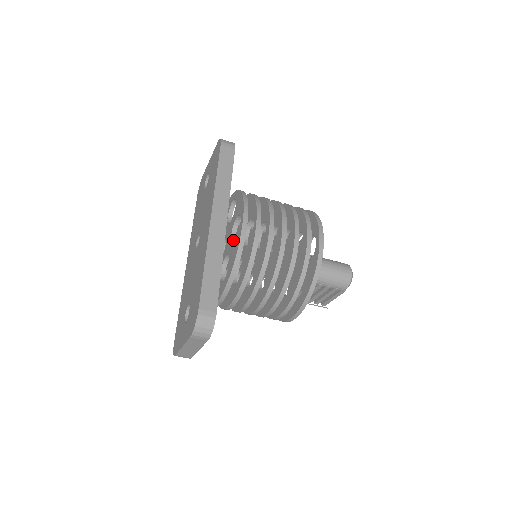
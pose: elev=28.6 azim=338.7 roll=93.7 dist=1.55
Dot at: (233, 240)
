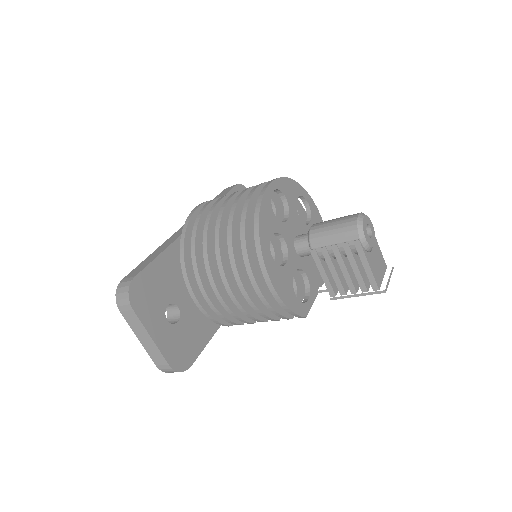
Dot at: occluded
